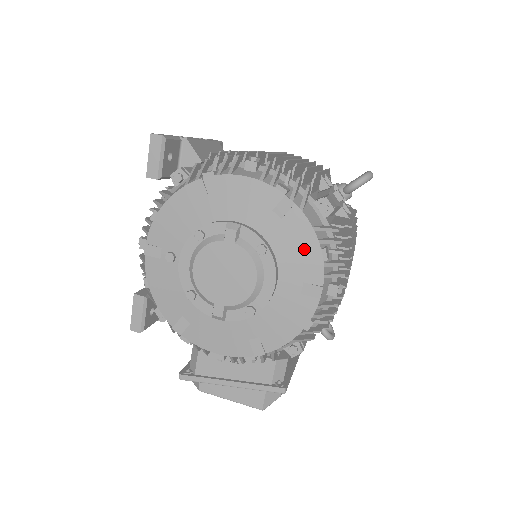
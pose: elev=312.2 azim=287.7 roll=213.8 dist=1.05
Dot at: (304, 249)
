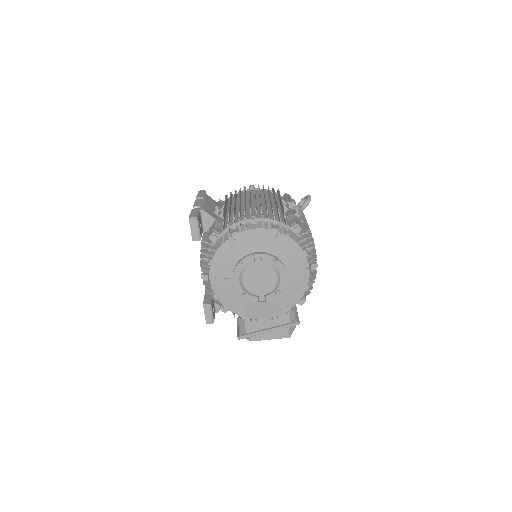
Dot at: (295, 254)
